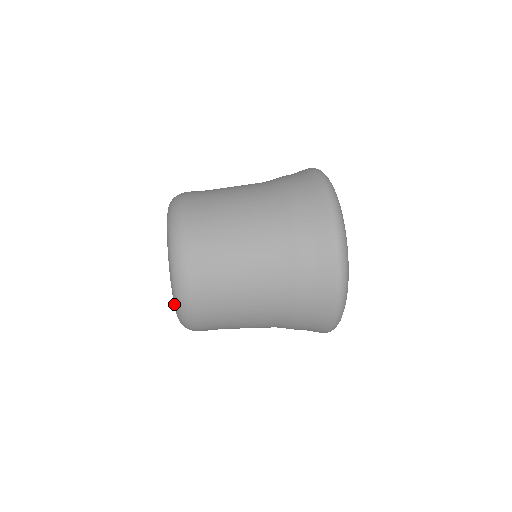
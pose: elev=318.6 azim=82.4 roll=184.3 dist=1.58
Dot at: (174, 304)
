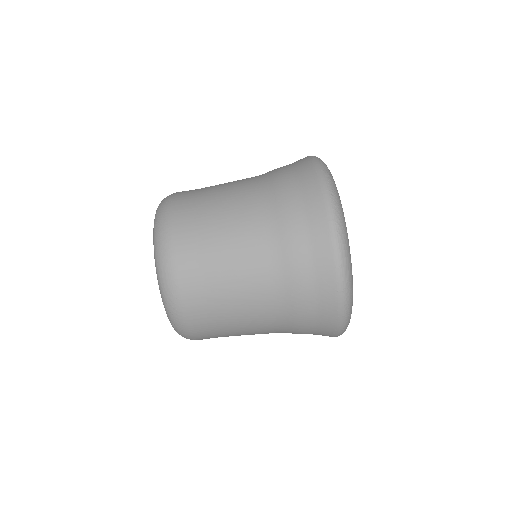
Dot at: occluded
